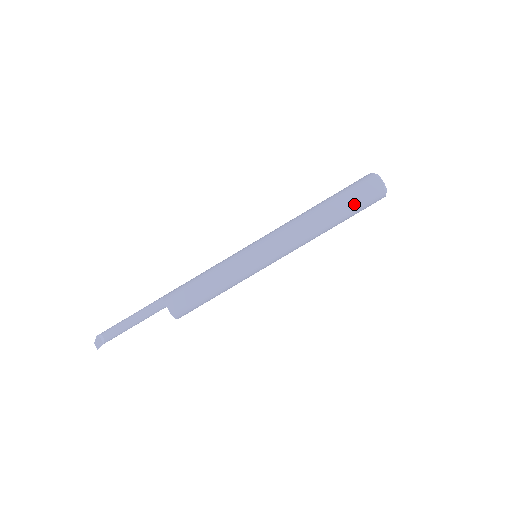
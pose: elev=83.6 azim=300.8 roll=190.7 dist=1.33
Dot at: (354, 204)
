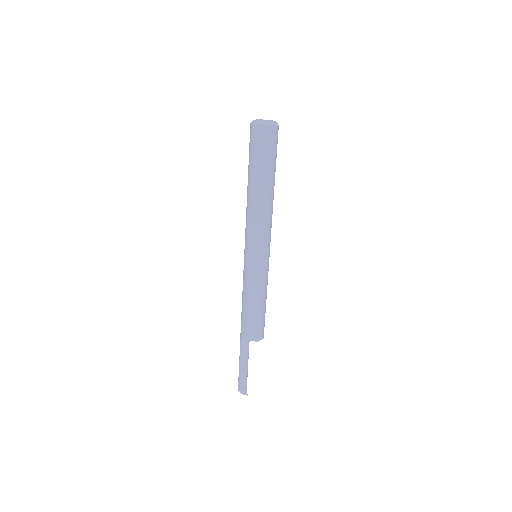
Dot at: (266, 159)
